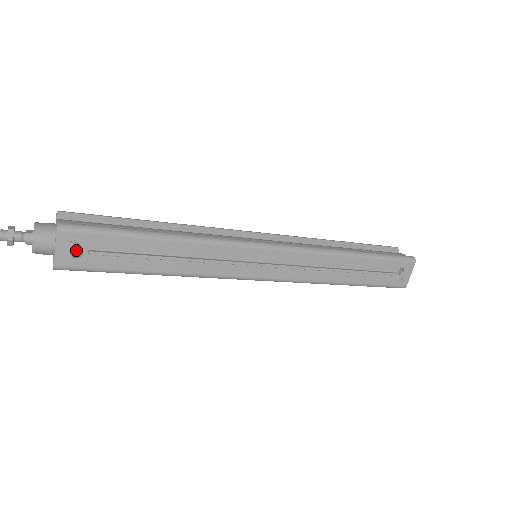
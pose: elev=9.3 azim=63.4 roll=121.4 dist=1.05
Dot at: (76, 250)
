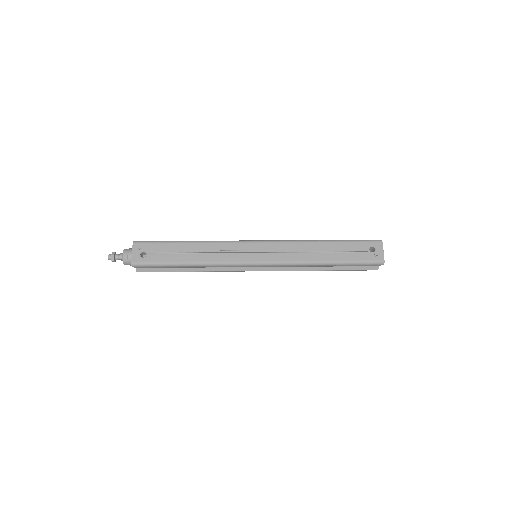
Dot at: occluded
